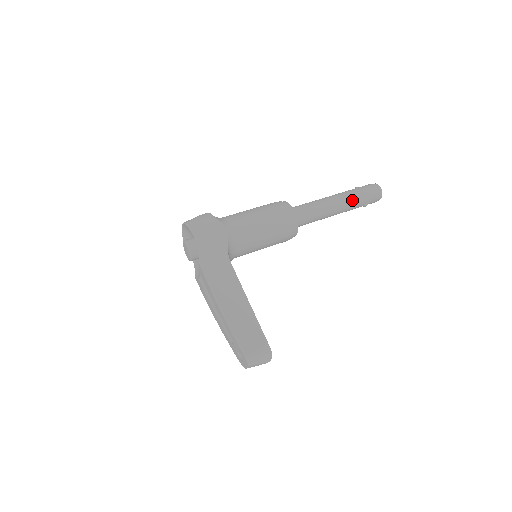
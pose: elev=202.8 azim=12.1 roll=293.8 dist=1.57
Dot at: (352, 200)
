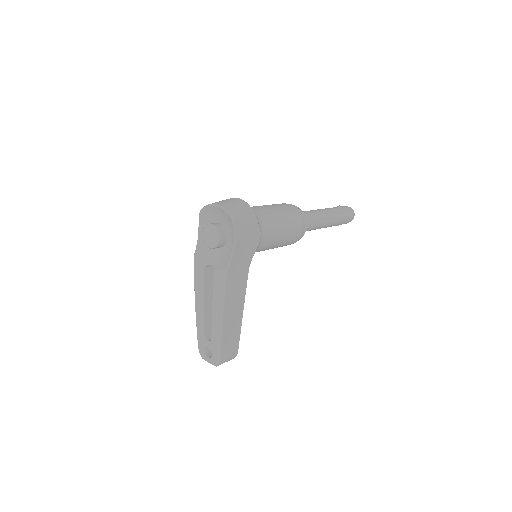
Dot at: (336, 223)
